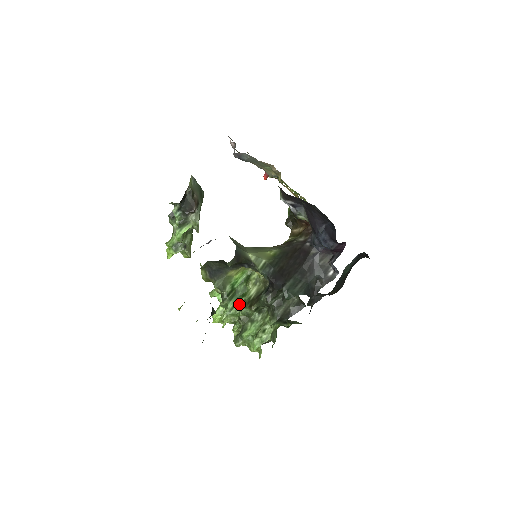
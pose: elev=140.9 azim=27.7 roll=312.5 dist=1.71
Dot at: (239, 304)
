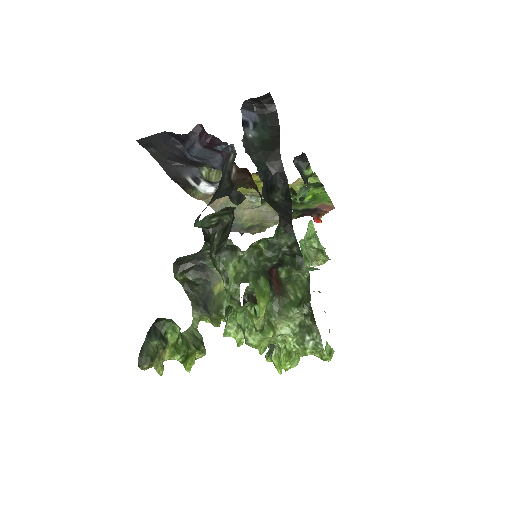
Dot at: occluded
